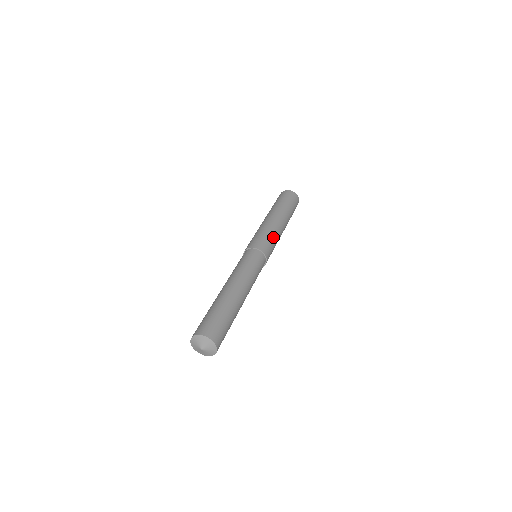
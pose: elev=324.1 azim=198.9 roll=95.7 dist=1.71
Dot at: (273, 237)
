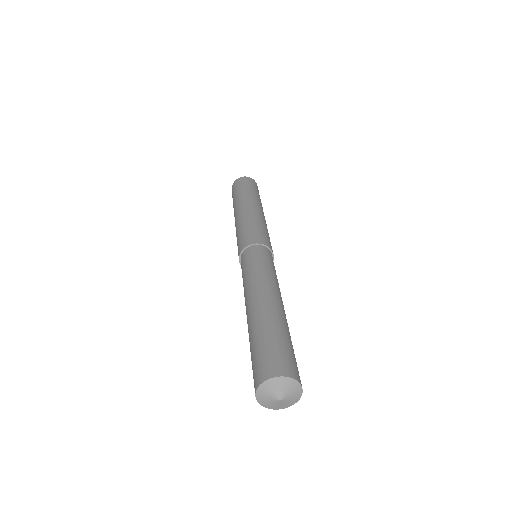
Dot at: (267, 231)
